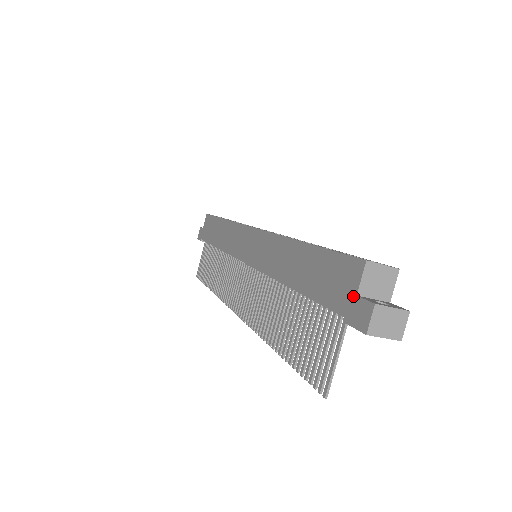
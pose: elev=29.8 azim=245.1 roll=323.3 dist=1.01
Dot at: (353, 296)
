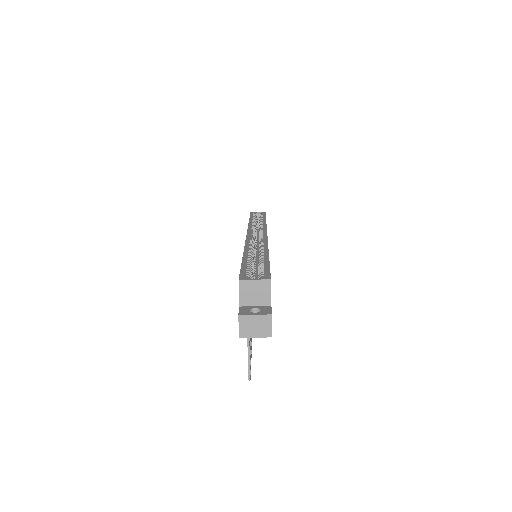
Dot at: (239, 307)
